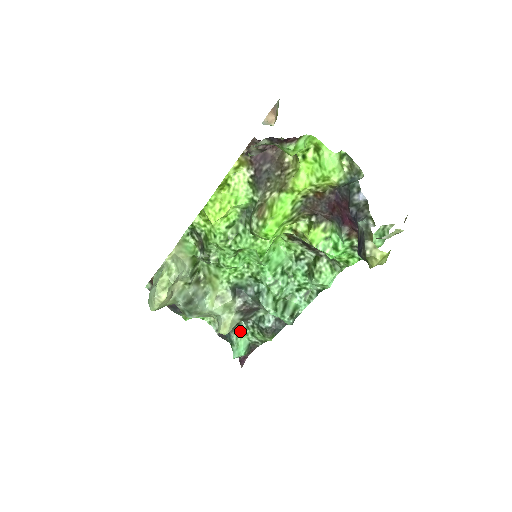
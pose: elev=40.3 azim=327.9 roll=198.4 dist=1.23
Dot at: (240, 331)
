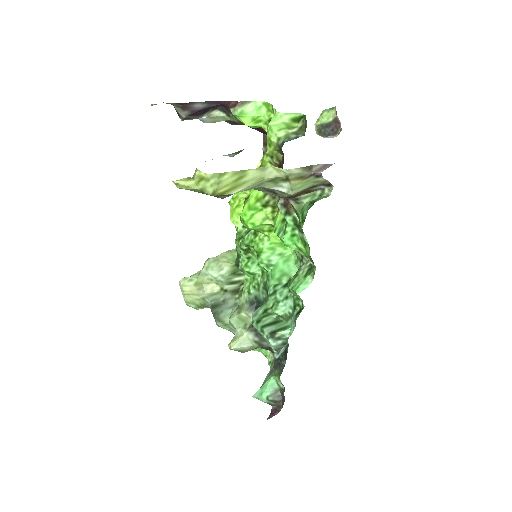
Dot at: occluded
